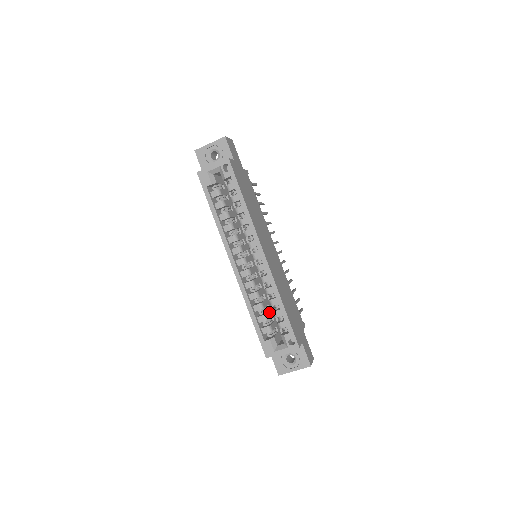
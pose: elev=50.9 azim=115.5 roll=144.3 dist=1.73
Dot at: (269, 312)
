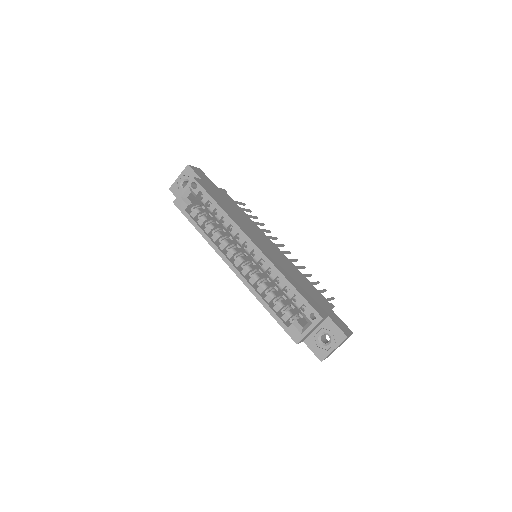
Dot at: (285, 301)
